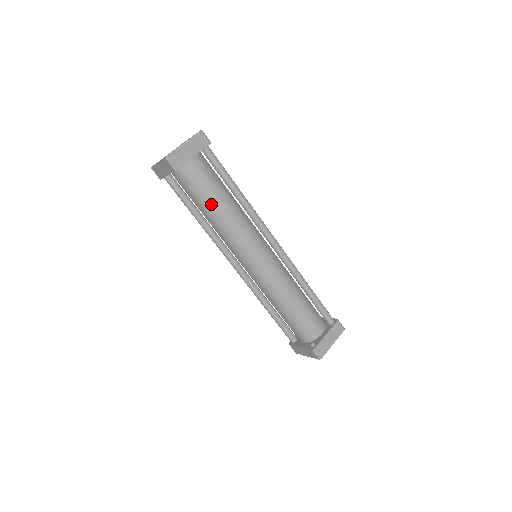
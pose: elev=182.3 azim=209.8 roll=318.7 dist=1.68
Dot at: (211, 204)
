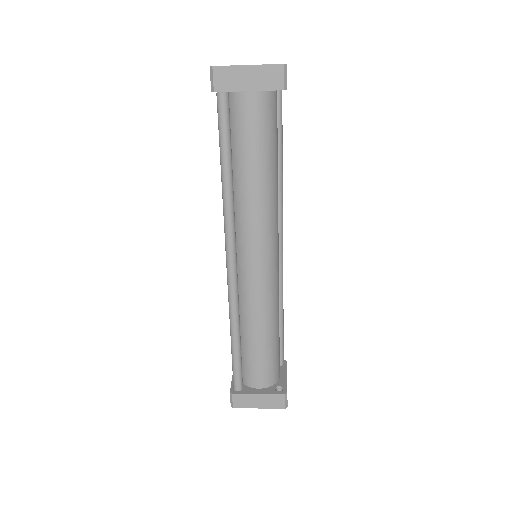
Dot at: (272, 161)
